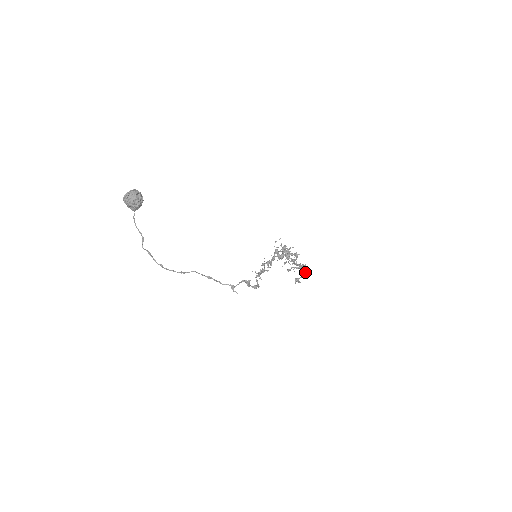
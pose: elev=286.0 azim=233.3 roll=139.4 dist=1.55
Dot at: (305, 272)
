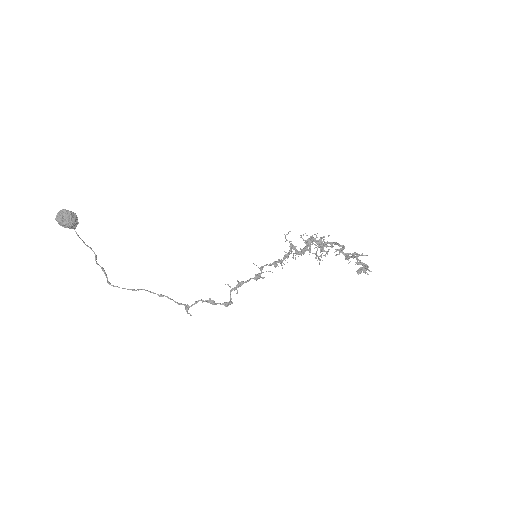
Dot at: (363, 263)
